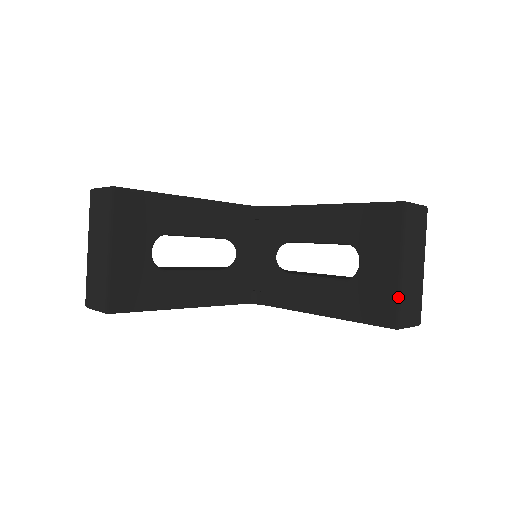
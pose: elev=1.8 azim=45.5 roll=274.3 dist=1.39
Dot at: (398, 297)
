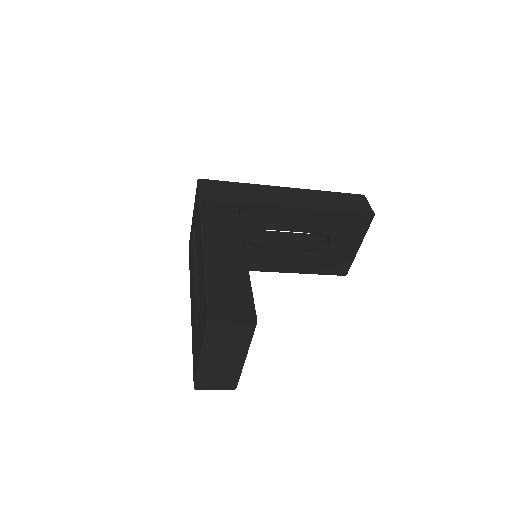
Dot at: (352, 262)
